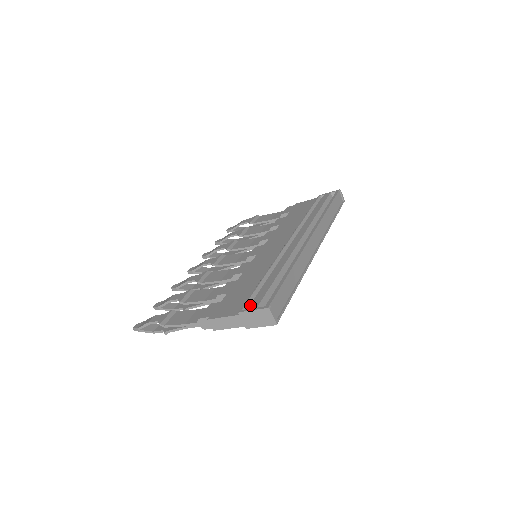
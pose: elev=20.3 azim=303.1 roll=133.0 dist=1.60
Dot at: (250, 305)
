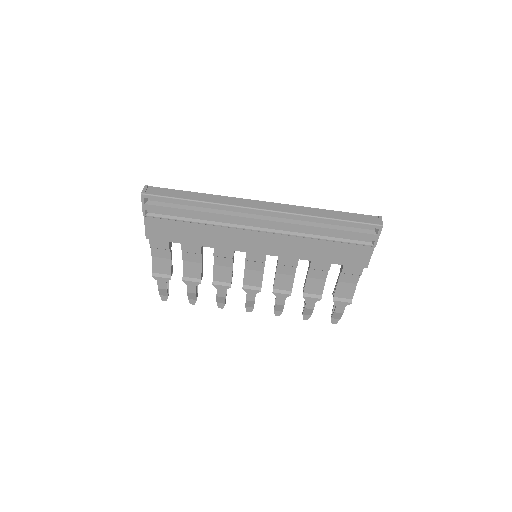
Dot at: occluded
